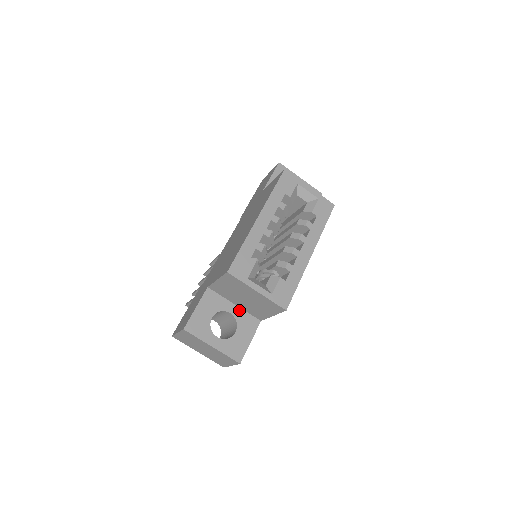
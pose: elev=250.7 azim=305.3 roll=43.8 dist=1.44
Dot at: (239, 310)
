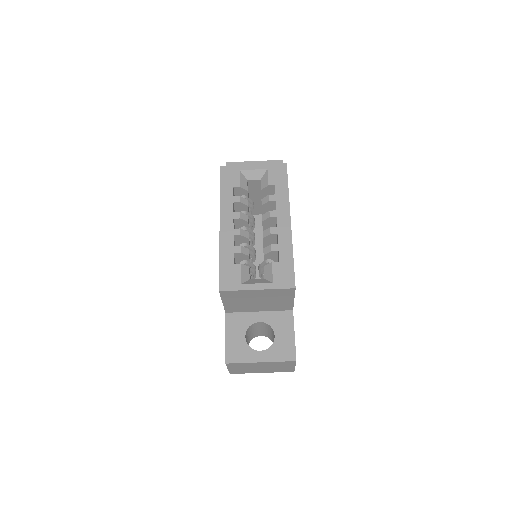
Dot at: (266, 314)
